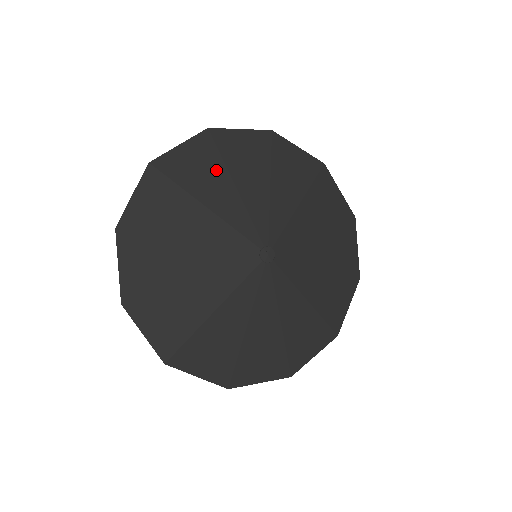
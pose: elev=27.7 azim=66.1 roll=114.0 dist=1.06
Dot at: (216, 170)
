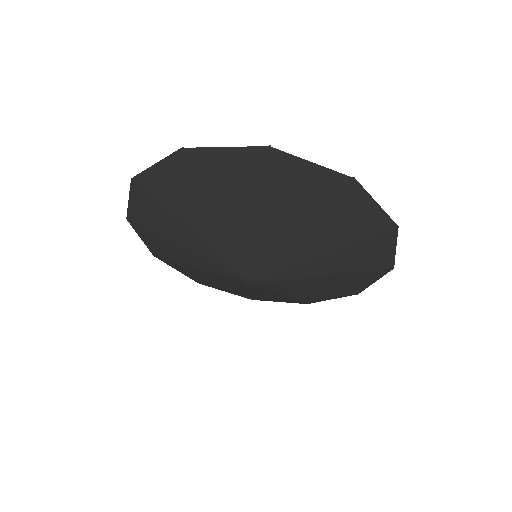
Dot at: (167, 218)
